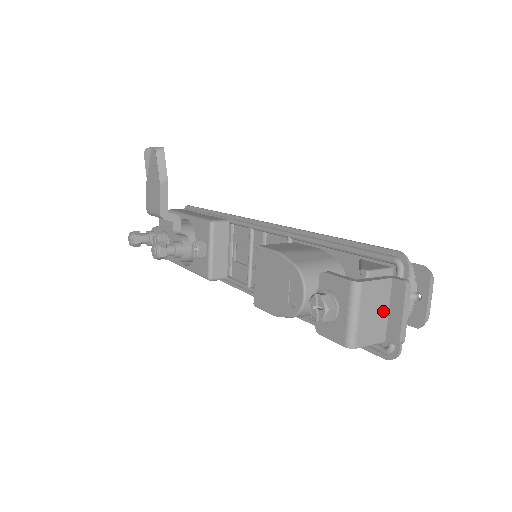
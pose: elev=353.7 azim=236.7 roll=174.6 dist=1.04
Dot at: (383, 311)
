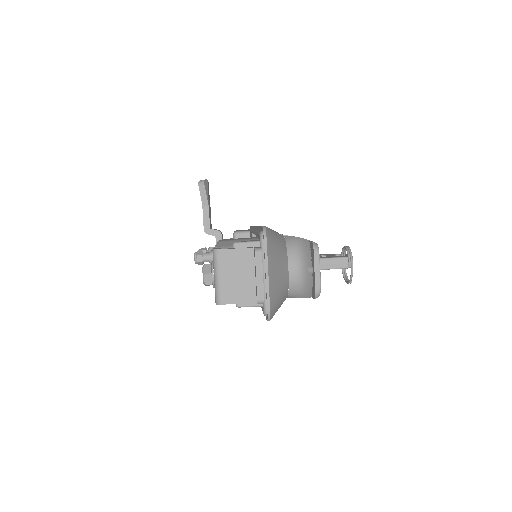
Dot at: (248, 276)
